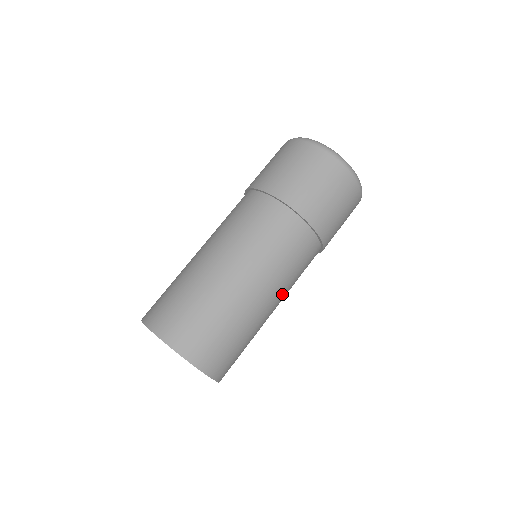
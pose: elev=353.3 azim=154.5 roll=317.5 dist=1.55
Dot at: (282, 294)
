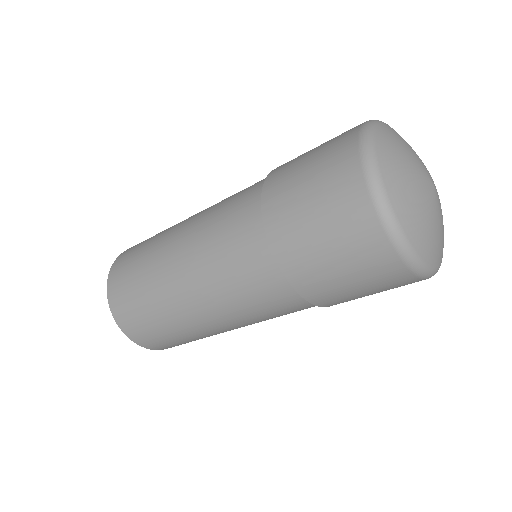
Dot at: (227, 316)
